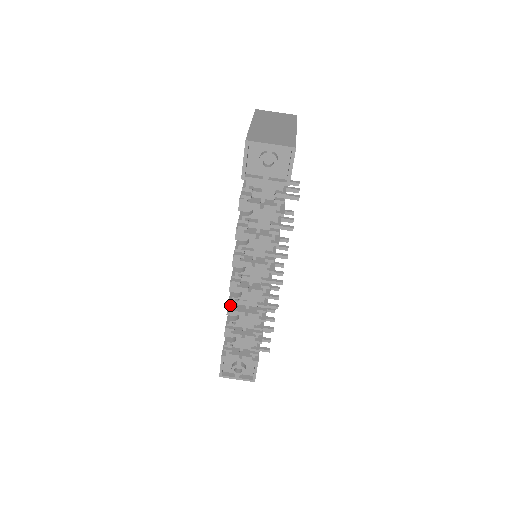
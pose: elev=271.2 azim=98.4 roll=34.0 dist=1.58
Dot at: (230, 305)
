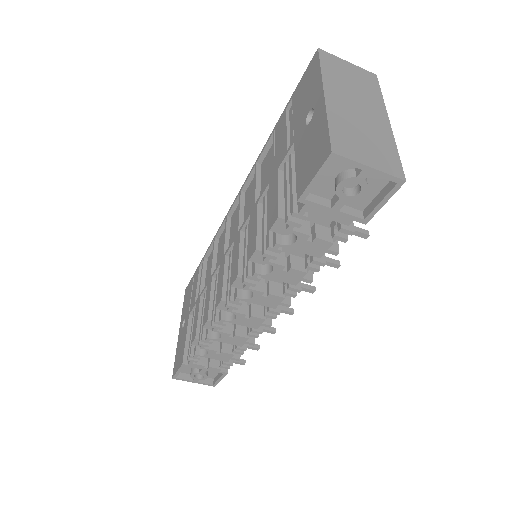
Dot at: (214, 325)
